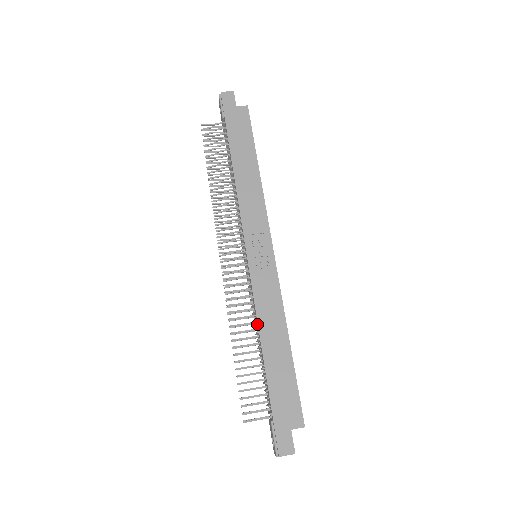
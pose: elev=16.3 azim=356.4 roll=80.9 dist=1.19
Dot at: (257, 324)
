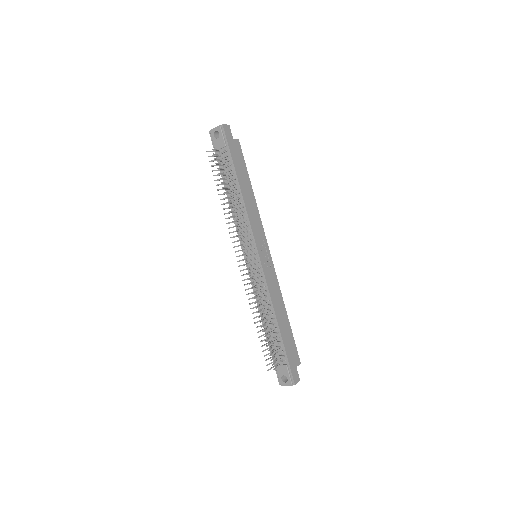
Dot at: (271, 304)
